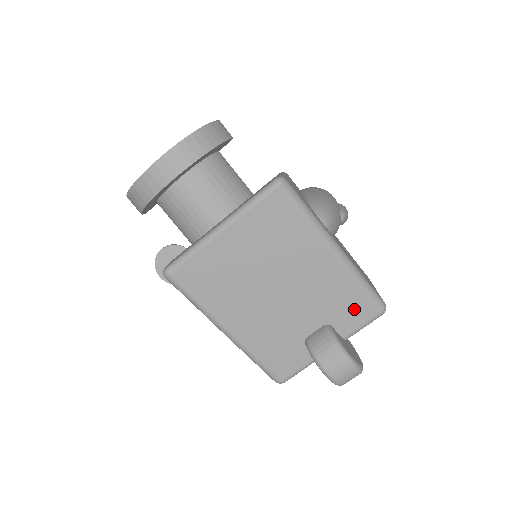
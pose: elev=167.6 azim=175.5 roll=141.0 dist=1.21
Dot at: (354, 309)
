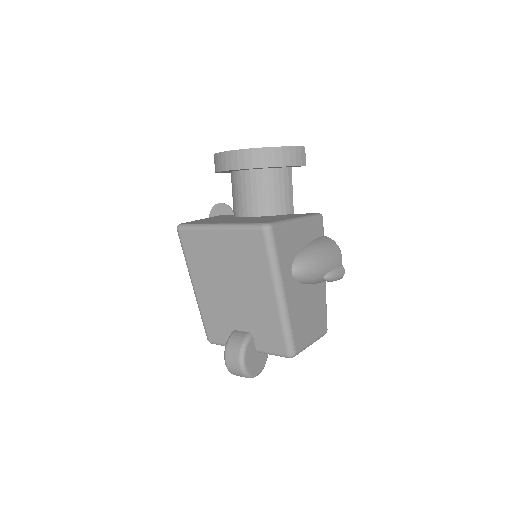
Dot at: (272, 339)
